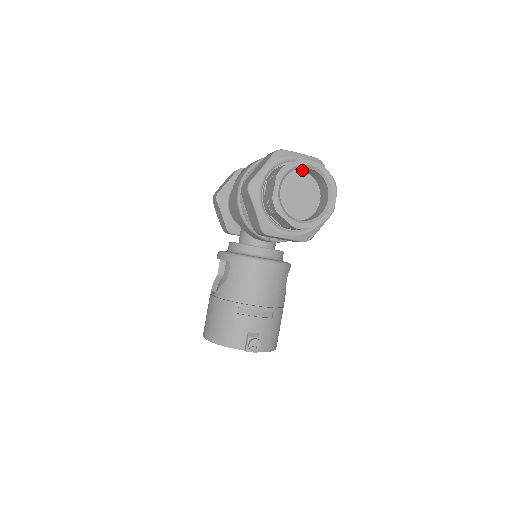
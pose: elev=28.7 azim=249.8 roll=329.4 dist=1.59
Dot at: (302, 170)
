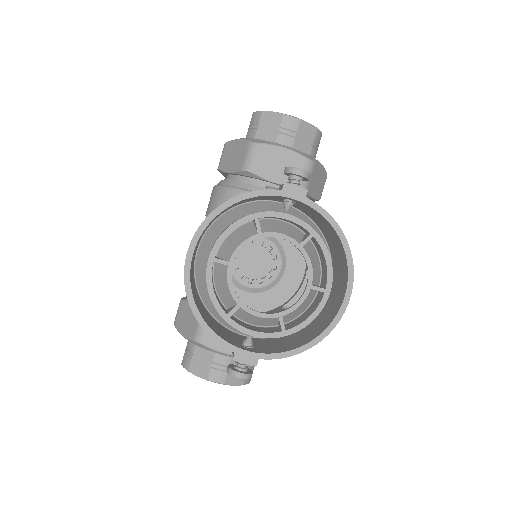
Dot at: occluded
